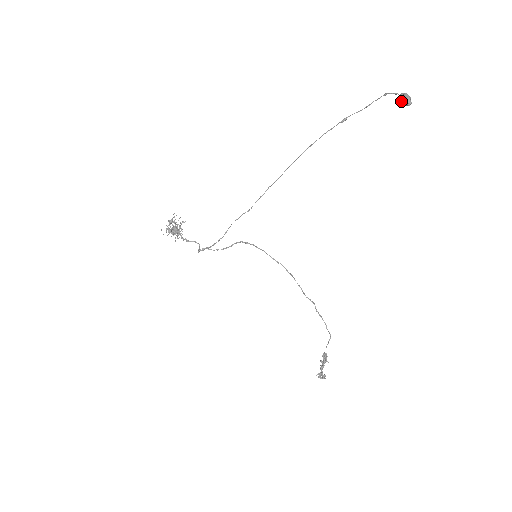
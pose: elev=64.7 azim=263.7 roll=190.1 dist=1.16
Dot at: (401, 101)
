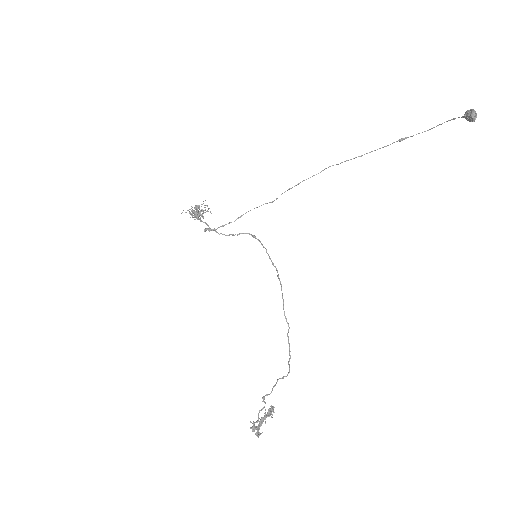
Dot at: (466, 114)
